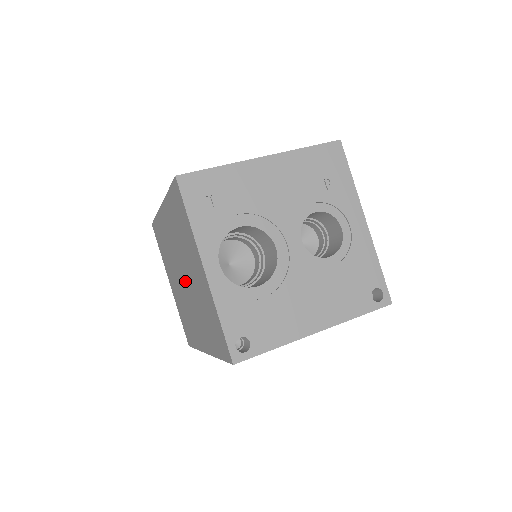
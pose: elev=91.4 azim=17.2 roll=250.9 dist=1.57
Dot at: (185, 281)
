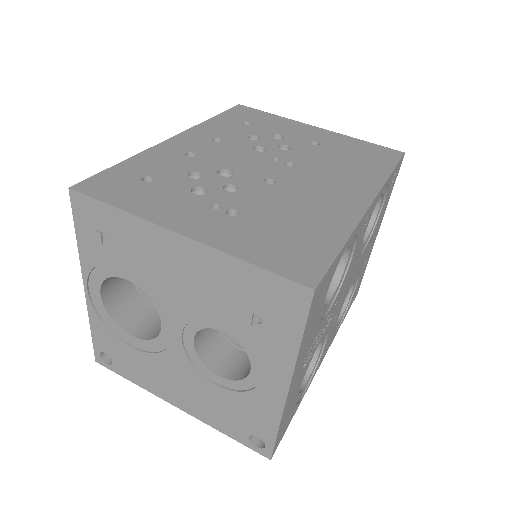
Dot at: occluded
